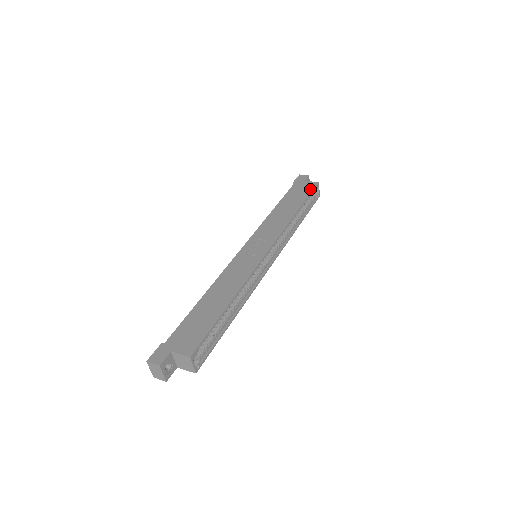
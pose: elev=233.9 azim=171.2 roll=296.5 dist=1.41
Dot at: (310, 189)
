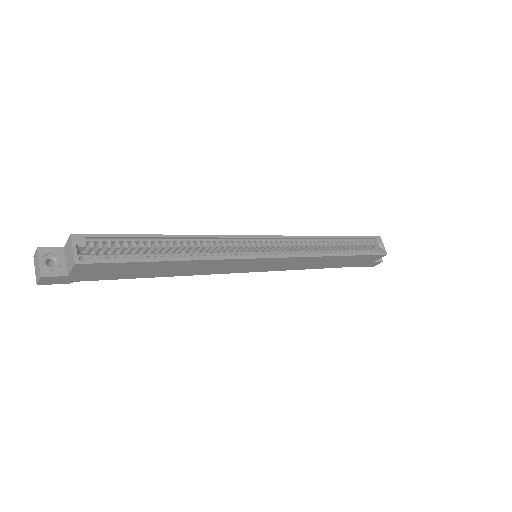
Dot at: (364, 238)
